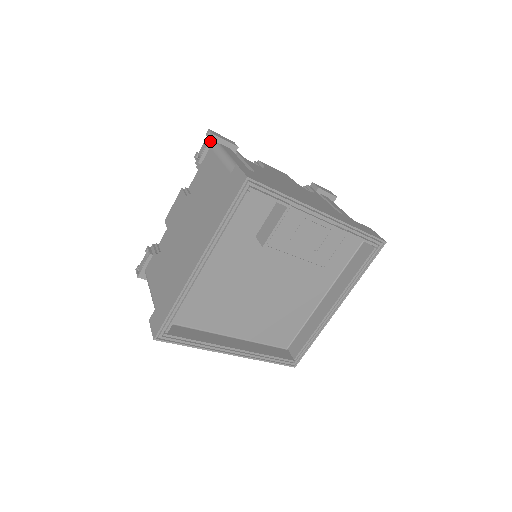
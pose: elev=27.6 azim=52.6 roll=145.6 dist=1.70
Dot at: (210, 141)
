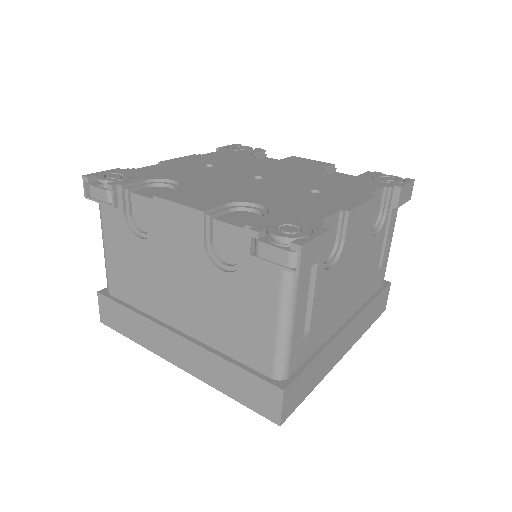
Dot at: (287, 270)
